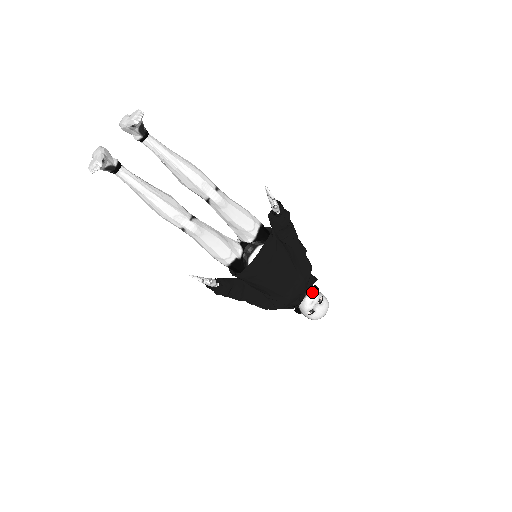
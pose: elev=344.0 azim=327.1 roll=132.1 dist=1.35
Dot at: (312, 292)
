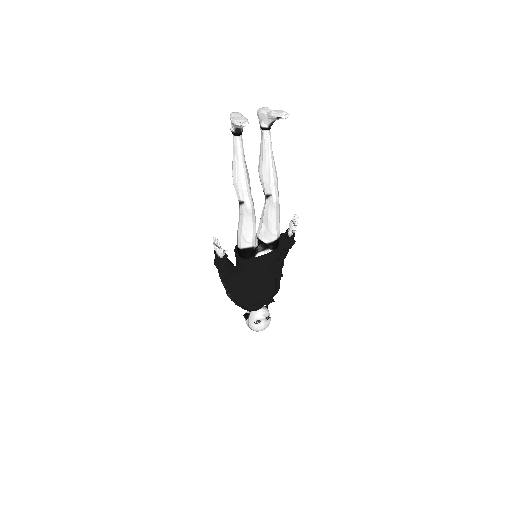
Dot at: (266, 308)
